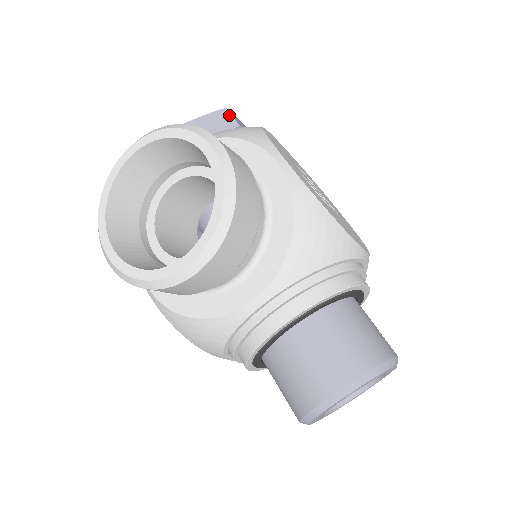
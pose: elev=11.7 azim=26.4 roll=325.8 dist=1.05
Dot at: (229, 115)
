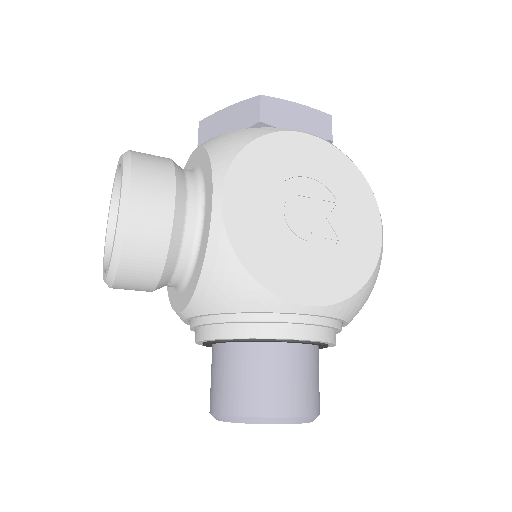
Dot at: (258, 105)
